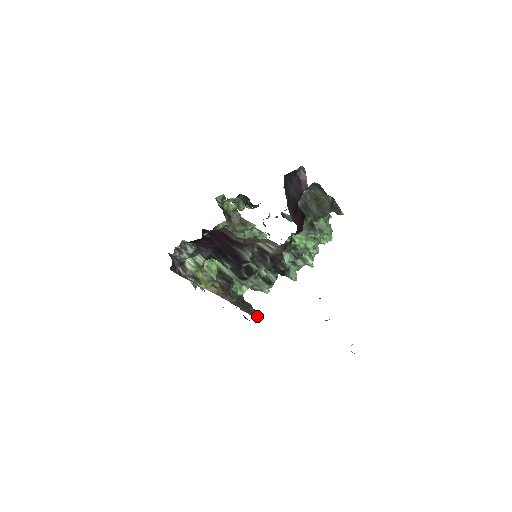
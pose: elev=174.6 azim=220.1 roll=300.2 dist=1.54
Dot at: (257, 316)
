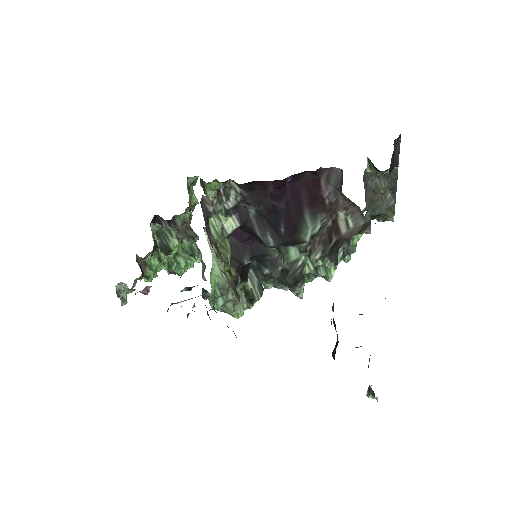
Dot at: occluded
